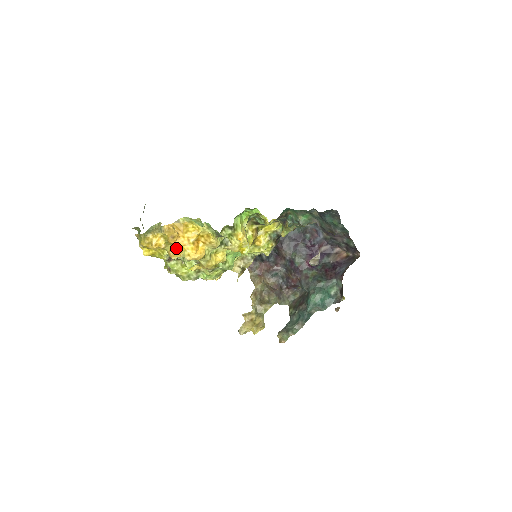
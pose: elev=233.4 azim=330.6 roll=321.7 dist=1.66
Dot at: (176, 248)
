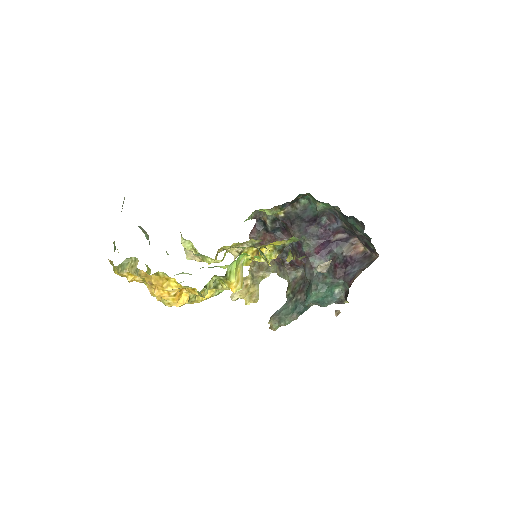
Dot at: occluded
